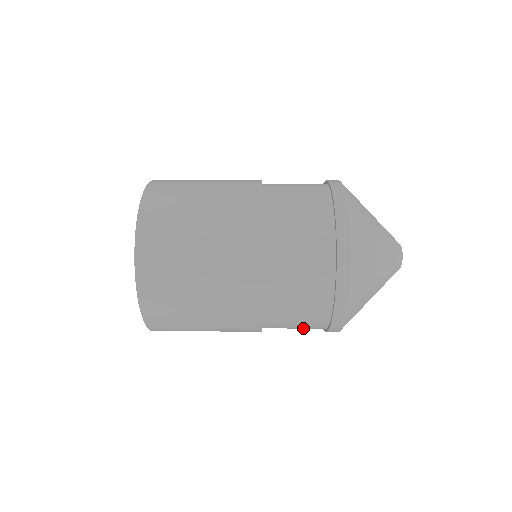
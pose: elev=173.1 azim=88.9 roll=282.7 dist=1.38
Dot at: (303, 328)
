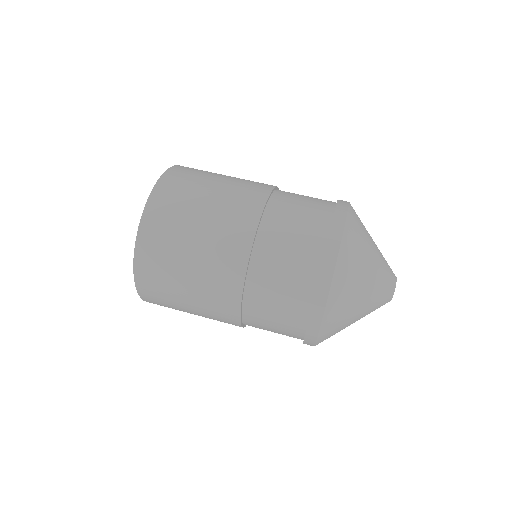
Dot at: (282, 334)
